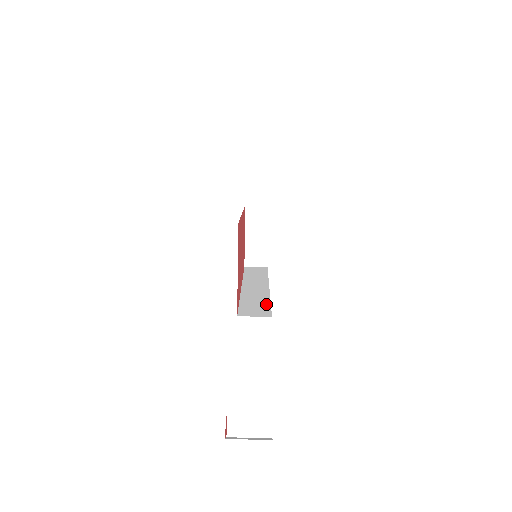
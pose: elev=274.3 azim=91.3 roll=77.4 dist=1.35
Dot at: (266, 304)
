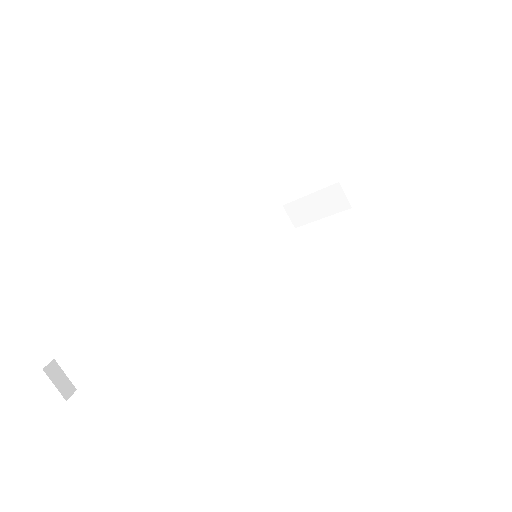
Dot at: (202, 303)
